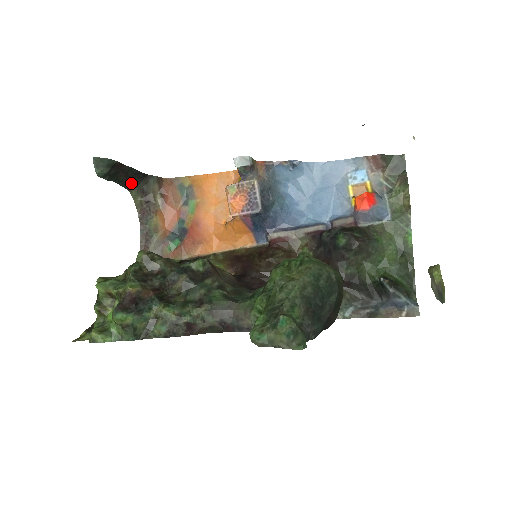
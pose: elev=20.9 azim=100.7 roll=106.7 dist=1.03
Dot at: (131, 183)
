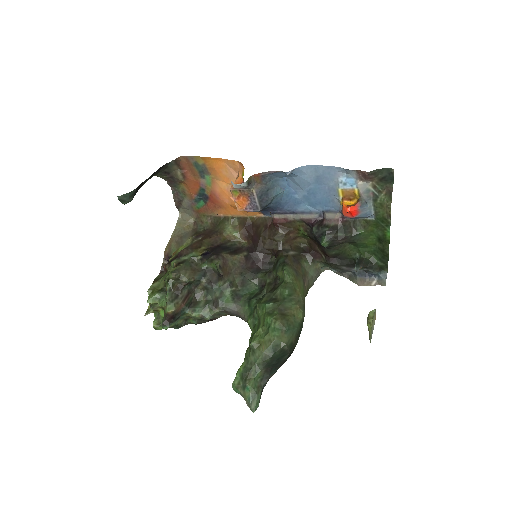
Dot at: (153, 175)
